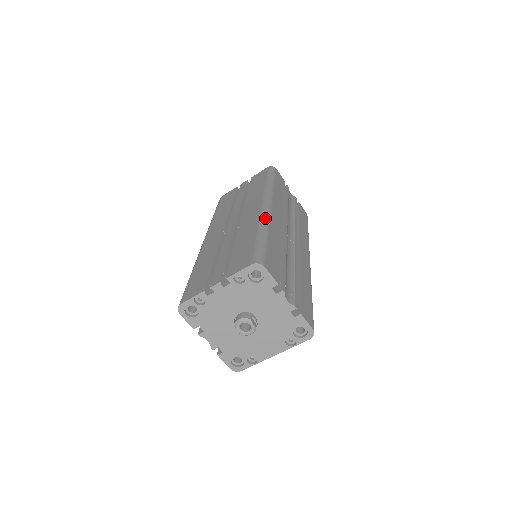
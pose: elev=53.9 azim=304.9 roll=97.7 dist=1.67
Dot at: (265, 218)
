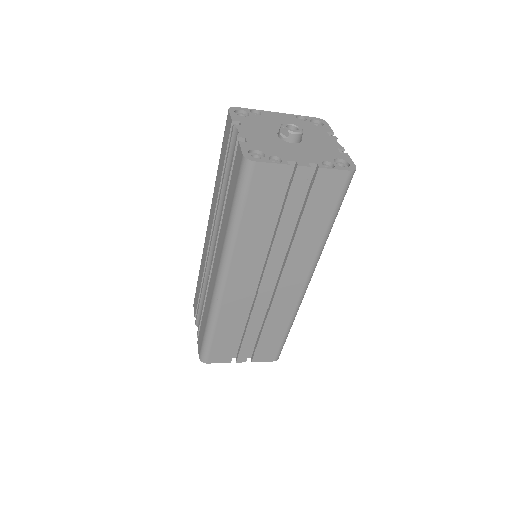
Dot at: occluded
